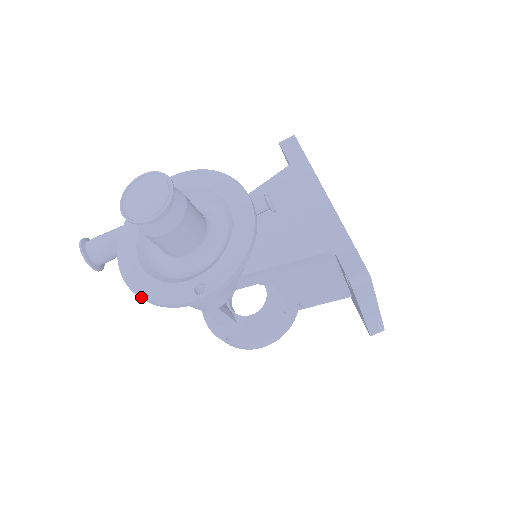
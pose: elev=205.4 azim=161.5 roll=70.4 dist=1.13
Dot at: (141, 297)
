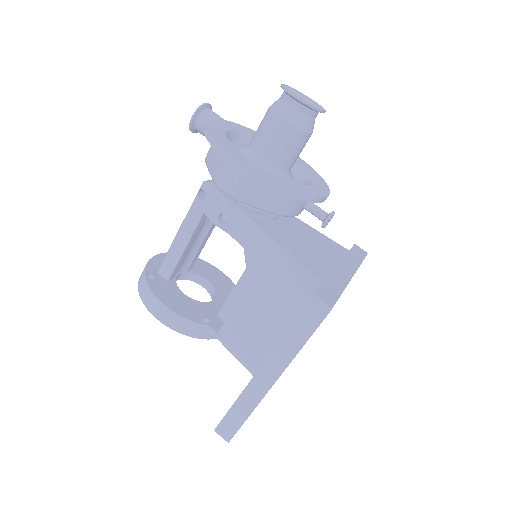
Dot at: (208, 127)
